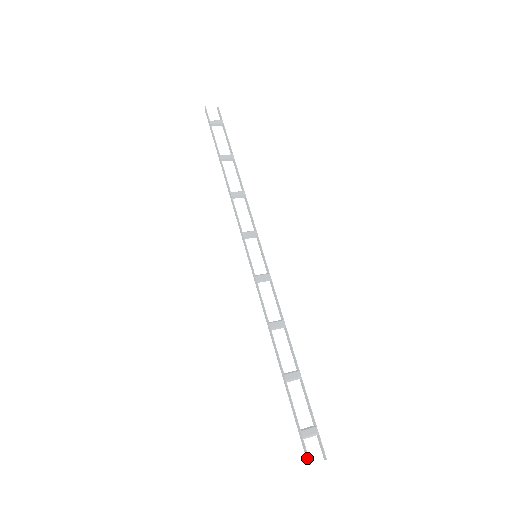
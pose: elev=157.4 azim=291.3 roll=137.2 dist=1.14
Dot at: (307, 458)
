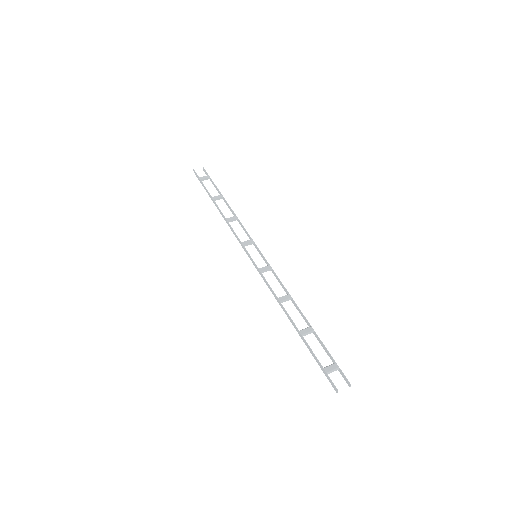
Dot at: (334, 387)
